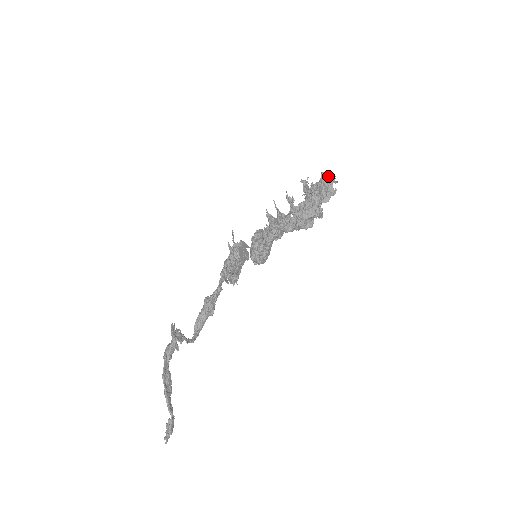
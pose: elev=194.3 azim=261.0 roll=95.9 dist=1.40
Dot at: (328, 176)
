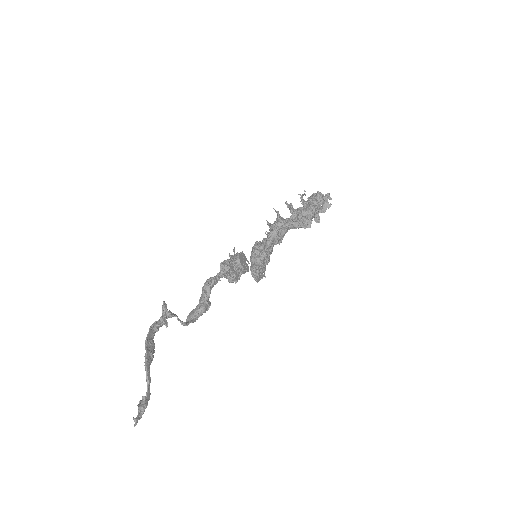
Dot at: (323, 194)
